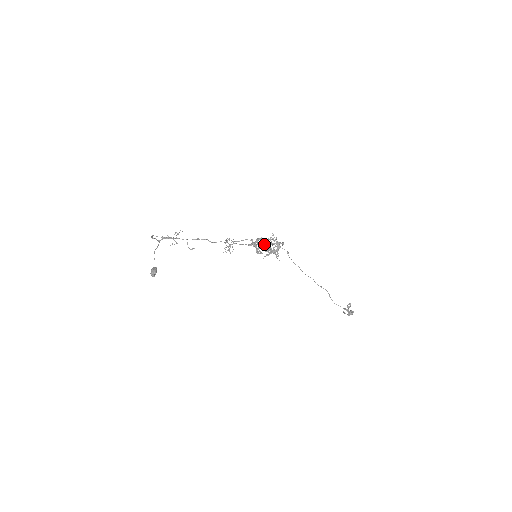
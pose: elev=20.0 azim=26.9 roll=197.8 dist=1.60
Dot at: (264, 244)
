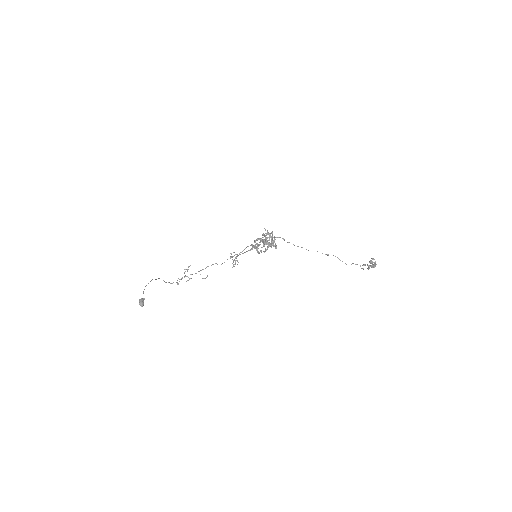
Dot at: occluded
